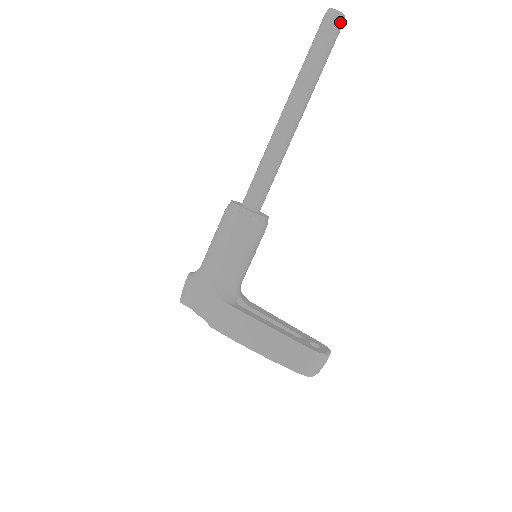
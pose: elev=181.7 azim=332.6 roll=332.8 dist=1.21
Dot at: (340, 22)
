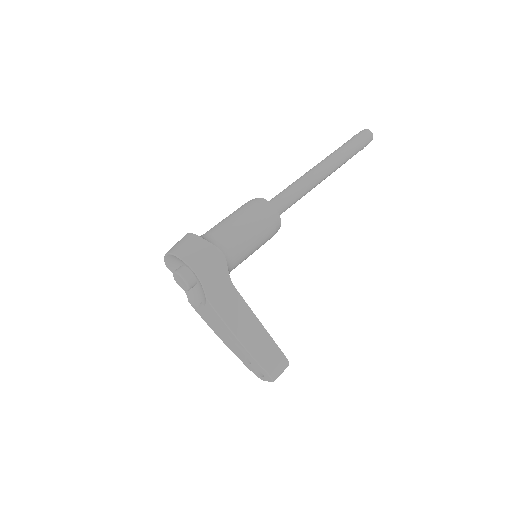
Dot at: occluded
